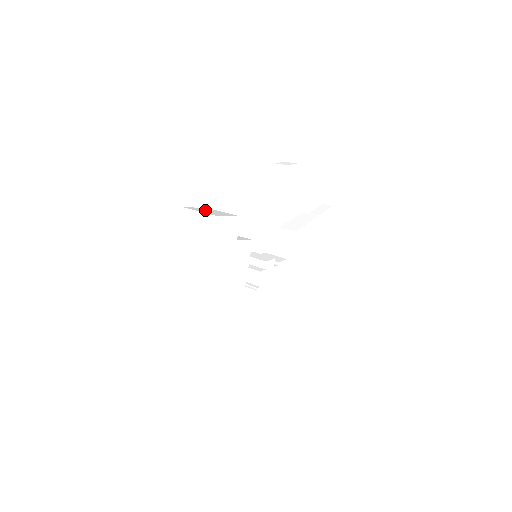
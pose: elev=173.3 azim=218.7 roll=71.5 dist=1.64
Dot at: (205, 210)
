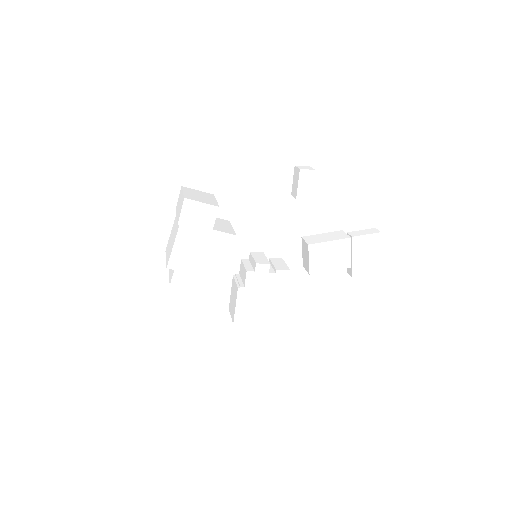
Dot at: (198, 194)
